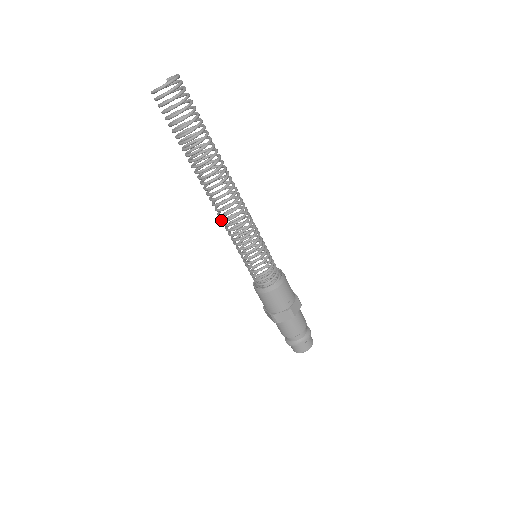
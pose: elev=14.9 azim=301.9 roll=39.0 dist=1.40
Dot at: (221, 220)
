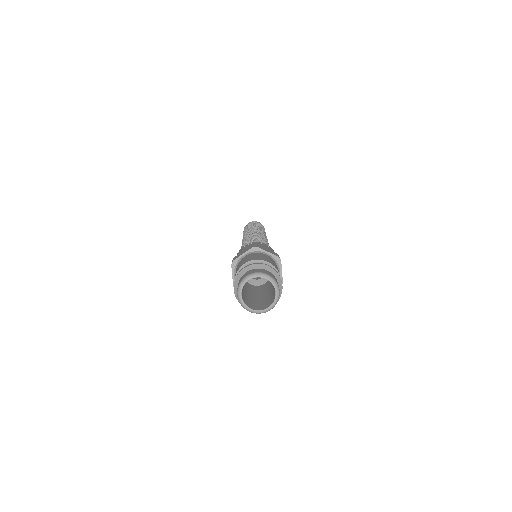
Dot at: (248, 235)
